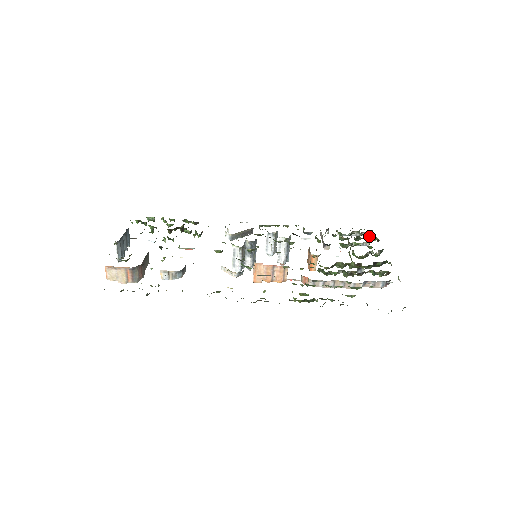
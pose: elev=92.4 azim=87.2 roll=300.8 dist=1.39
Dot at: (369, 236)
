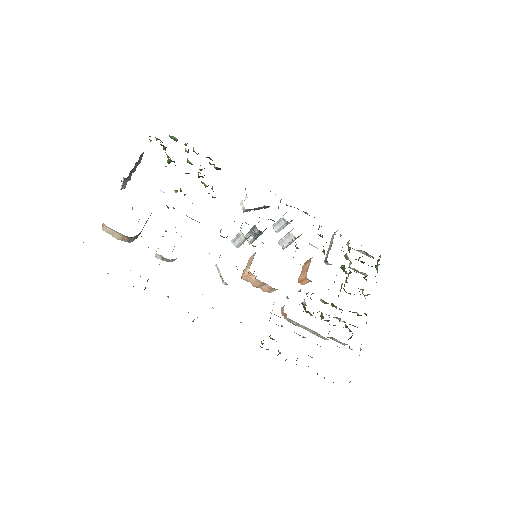
Dot at: (372, 266)
